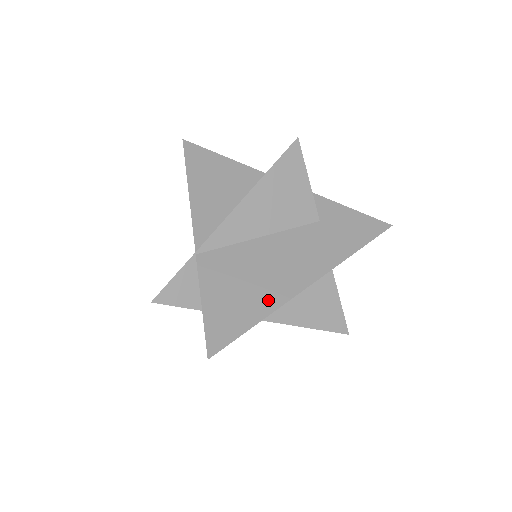
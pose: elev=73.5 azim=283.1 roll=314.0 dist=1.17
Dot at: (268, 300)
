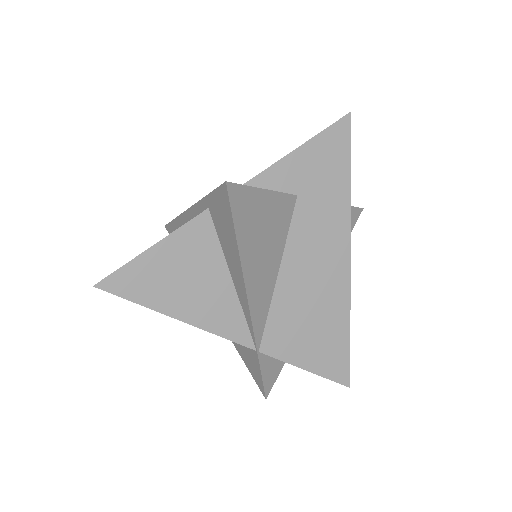
Dot at: (338, 310)
